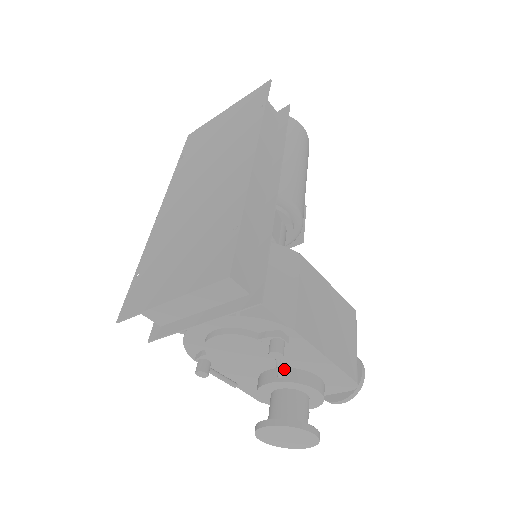
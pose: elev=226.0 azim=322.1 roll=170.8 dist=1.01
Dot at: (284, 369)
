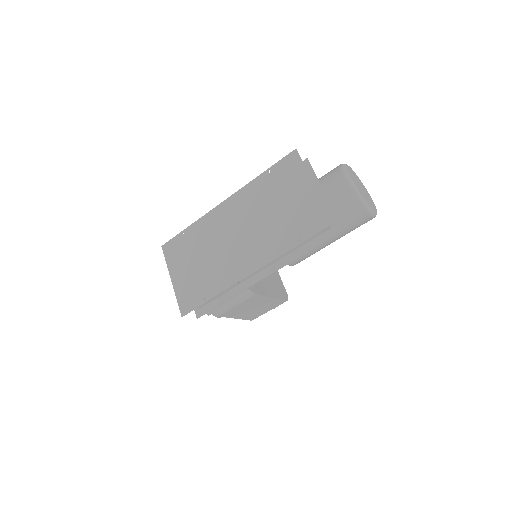
Dot at: occluded
